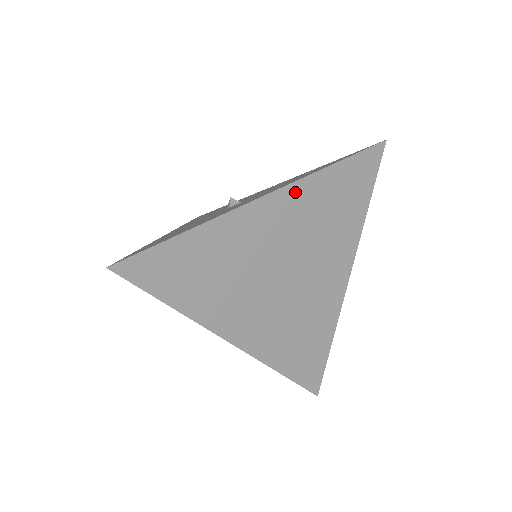
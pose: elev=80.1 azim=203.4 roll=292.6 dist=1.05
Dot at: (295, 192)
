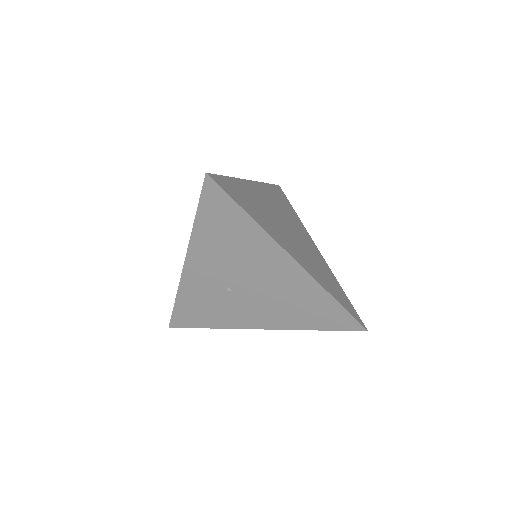
Dot at: (262, 187)
